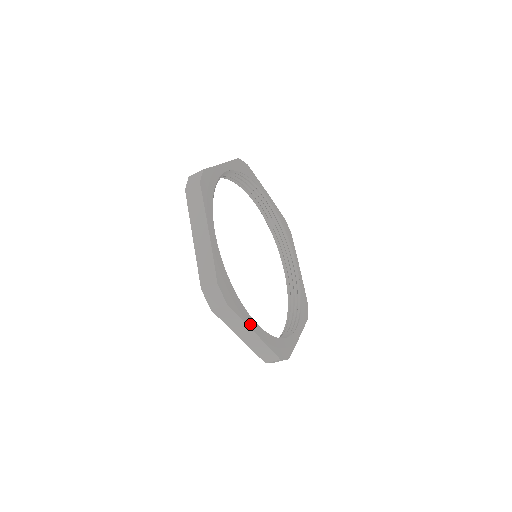
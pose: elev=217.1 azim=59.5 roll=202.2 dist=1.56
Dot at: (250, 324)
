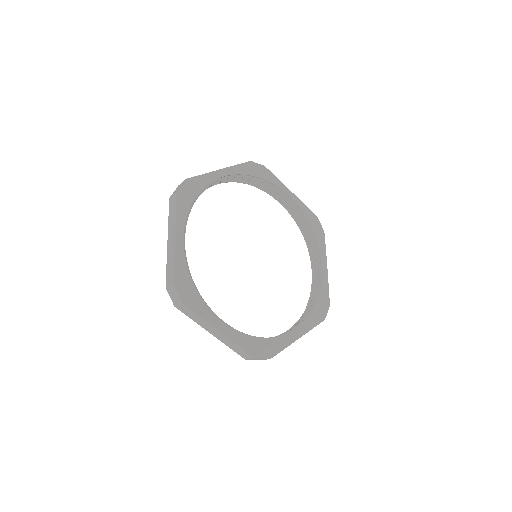
Dot at: (292, 340)
